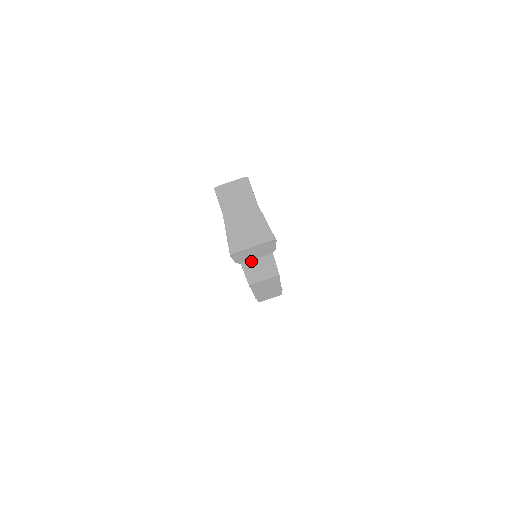
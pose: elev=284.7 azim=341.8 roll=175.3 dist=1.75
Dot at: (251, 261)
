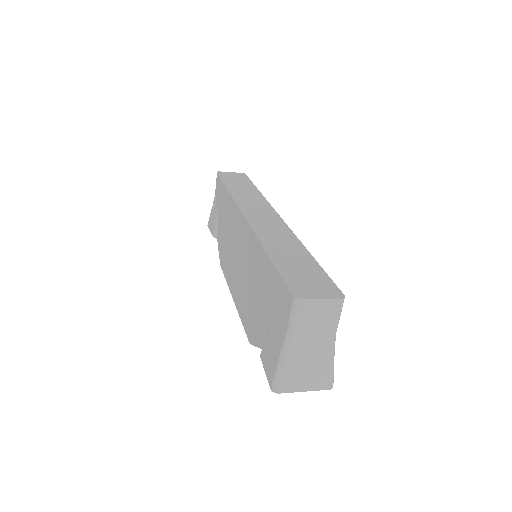
Dot at: occluded
